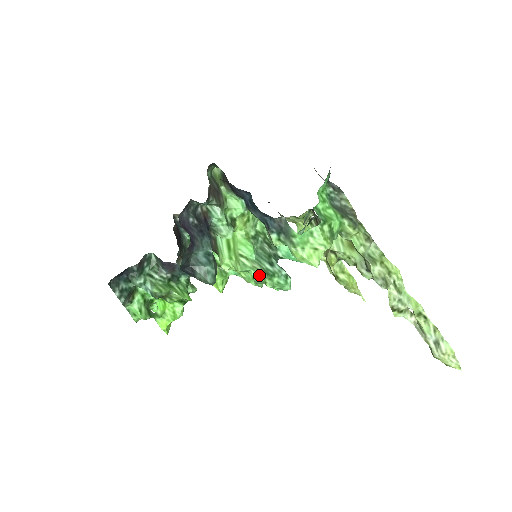
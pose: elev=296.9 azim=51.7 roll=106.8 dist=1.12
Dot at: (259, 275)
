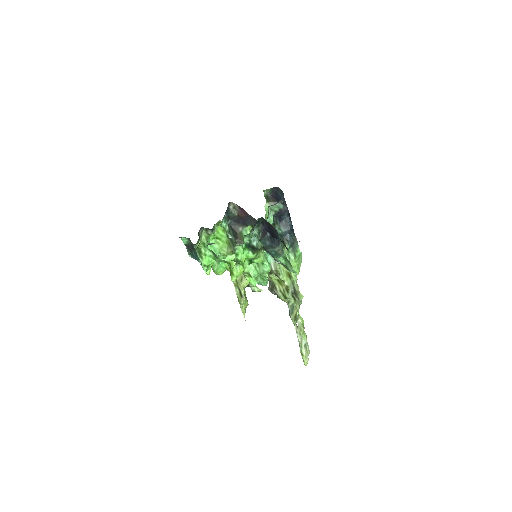
Dot at: (270, 267)
